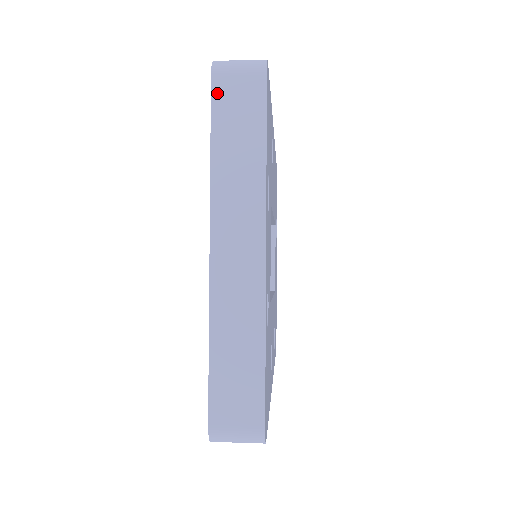
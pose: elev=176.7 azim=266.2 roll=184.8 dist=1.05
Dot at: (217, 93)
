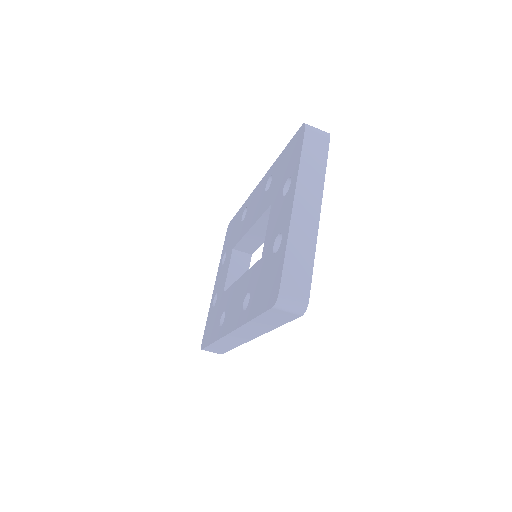
Dot at: (307, 136)
